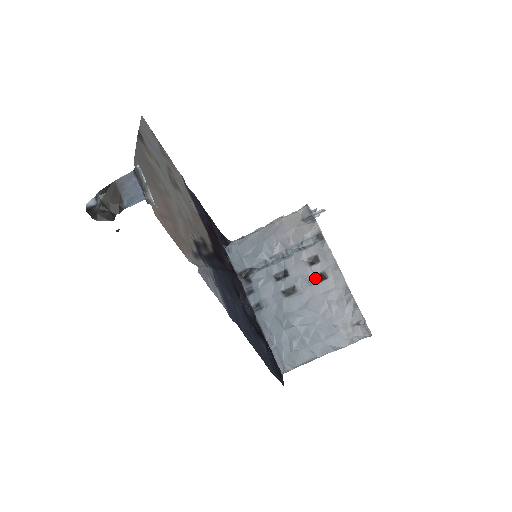
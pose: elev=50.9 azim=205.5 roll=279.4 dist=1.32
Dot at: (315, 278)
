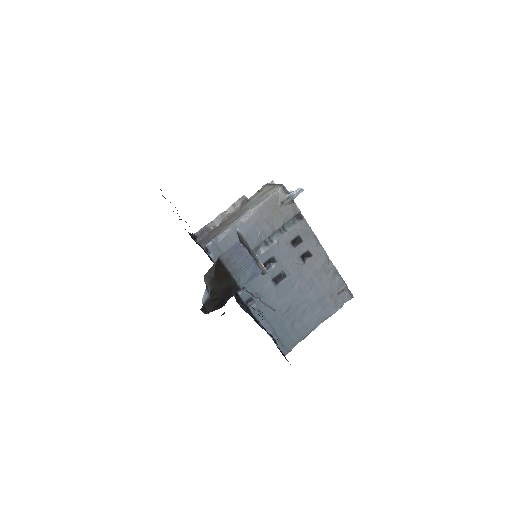
Dot at: (301, 259)
